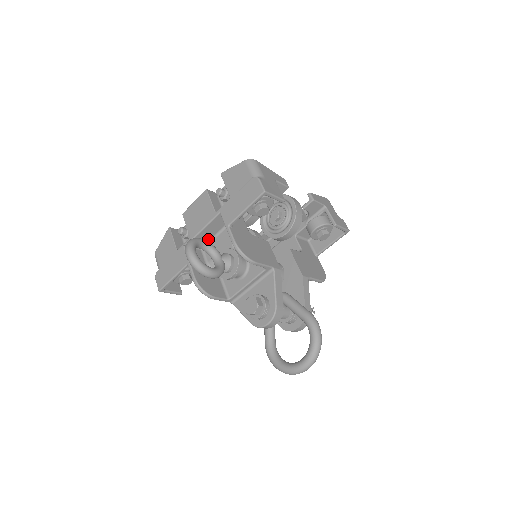
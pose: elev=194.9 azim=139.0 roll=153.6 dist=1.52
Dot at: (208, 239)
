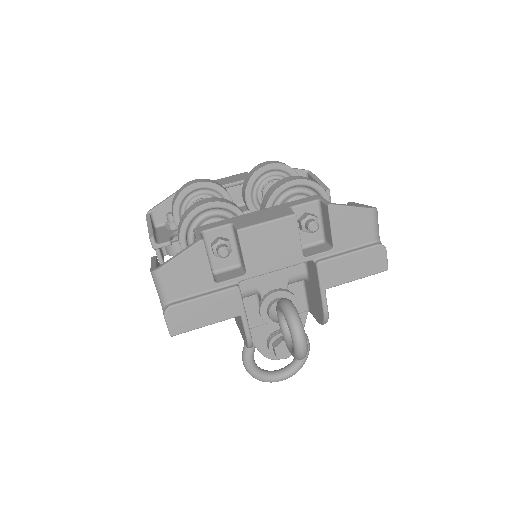
Dot at: occluded
